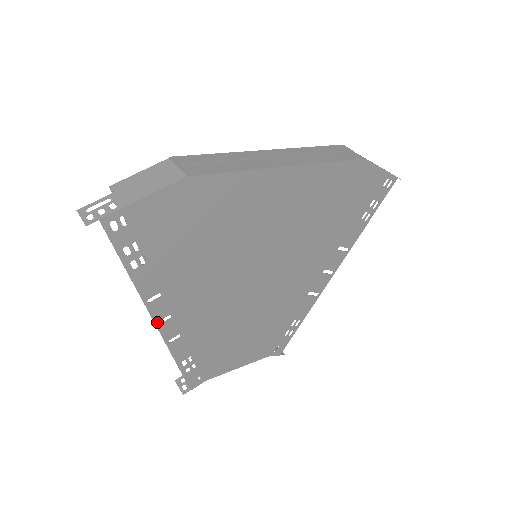
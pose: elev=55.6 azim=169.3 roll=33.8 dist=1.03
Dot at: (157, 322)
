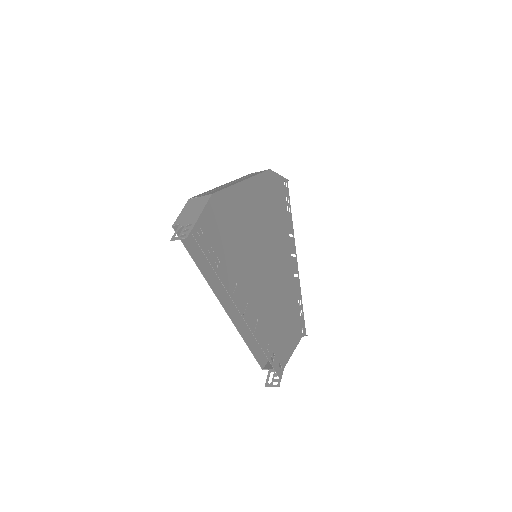
Dot at: (242, 313)
